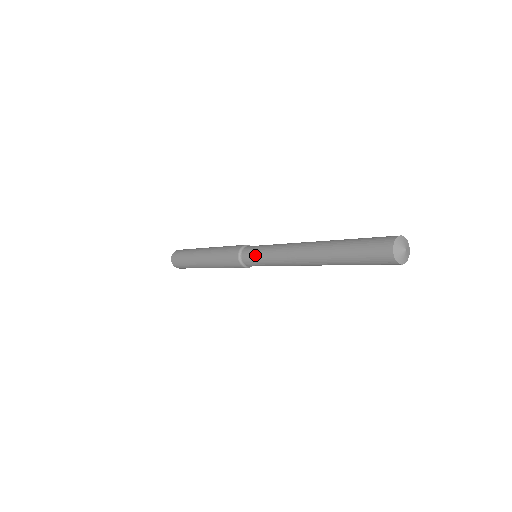
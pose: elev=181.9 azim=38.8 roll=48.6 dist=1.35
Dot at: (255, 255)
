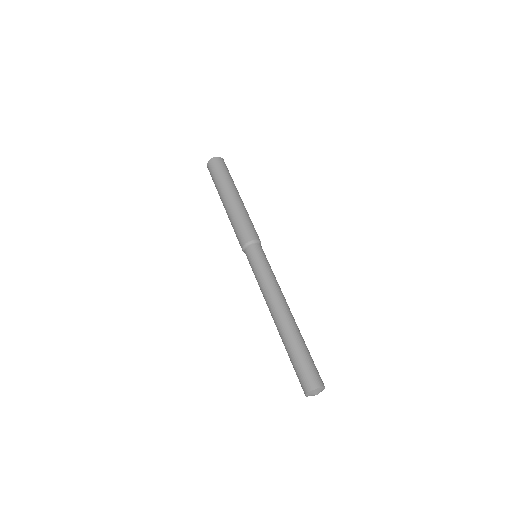
Dot at: occluded
